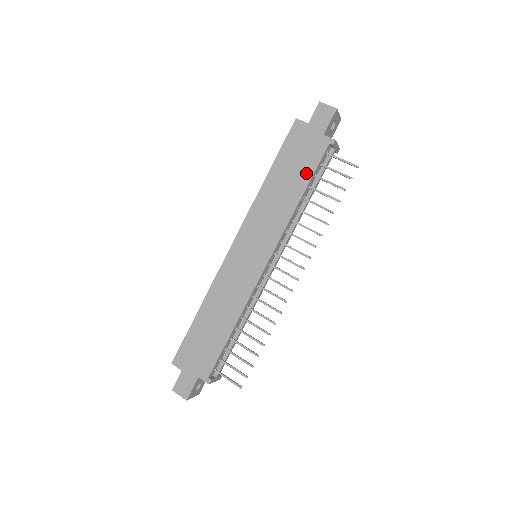
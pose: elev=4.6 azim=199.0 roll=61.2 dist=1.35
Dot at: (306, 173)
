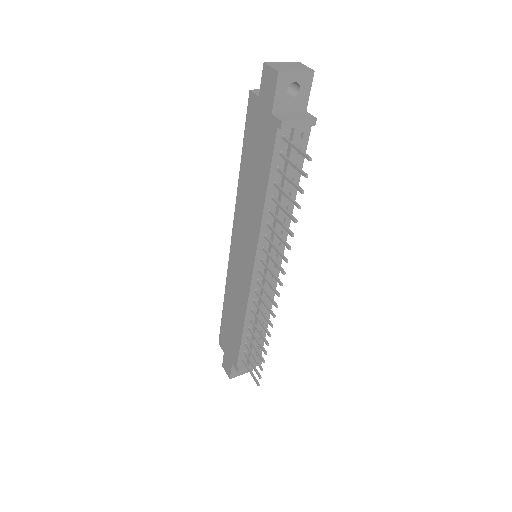
Dot at: (264, 168)
